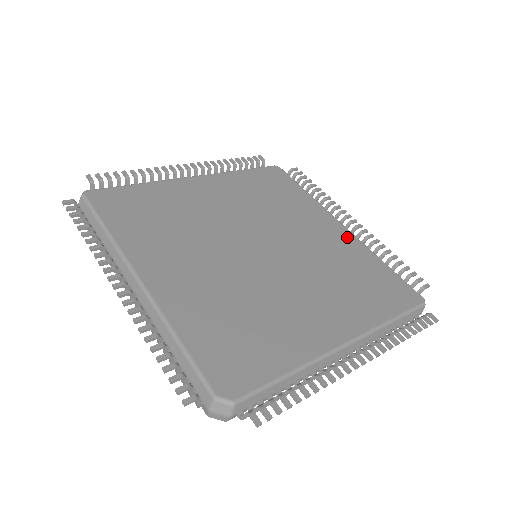
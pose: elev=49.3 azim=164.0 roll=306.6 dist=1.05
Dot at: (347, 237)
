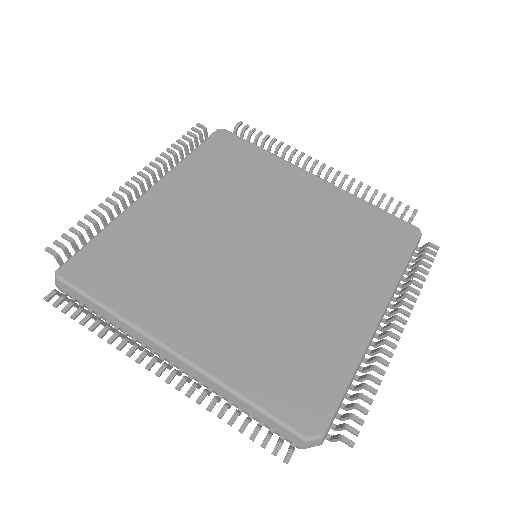
Dot at: (326, 190)
